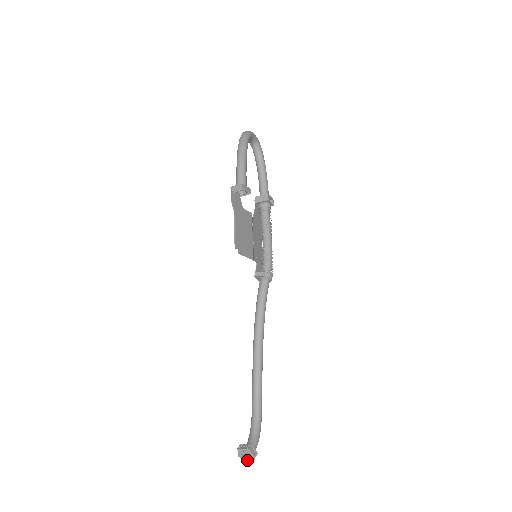
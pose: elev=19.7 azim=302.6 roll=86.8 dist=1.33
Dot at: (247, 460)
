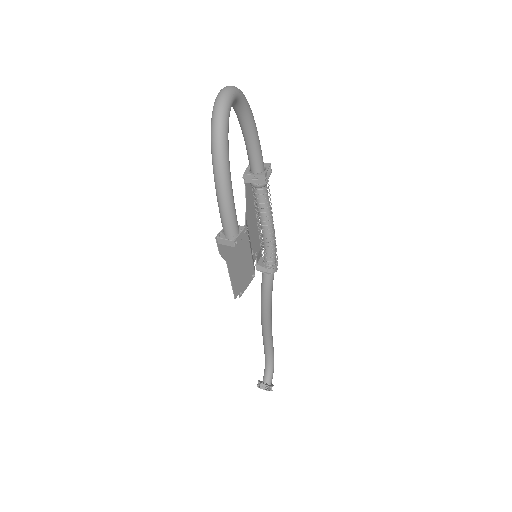
Dot at: occluded
